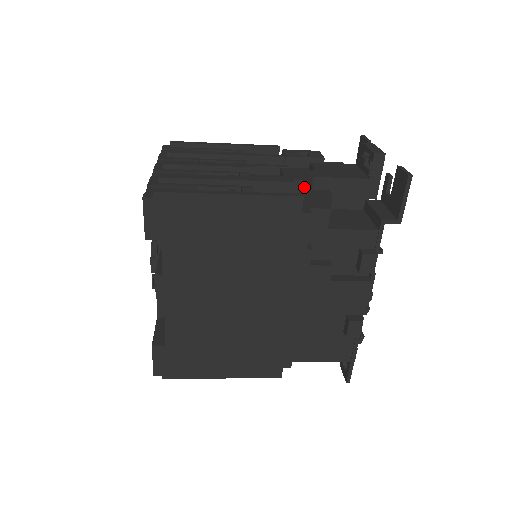
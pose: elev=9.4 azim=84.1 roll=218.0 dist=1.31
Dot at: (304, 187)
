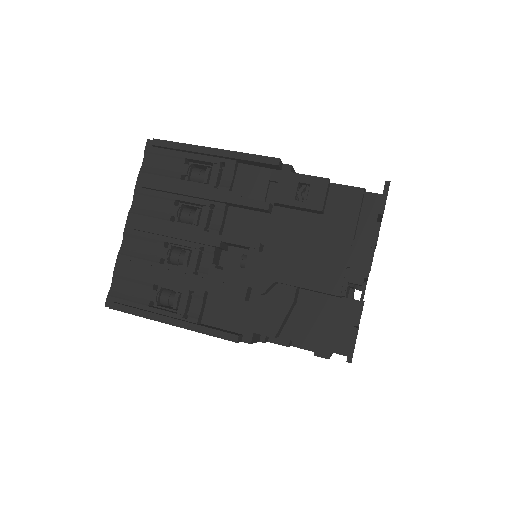
Dot at: (261, 294)
